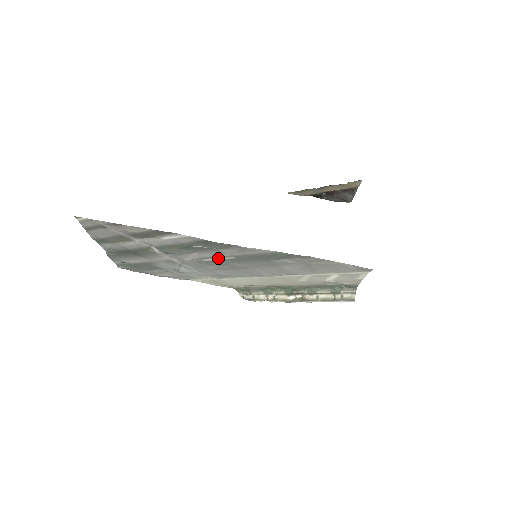
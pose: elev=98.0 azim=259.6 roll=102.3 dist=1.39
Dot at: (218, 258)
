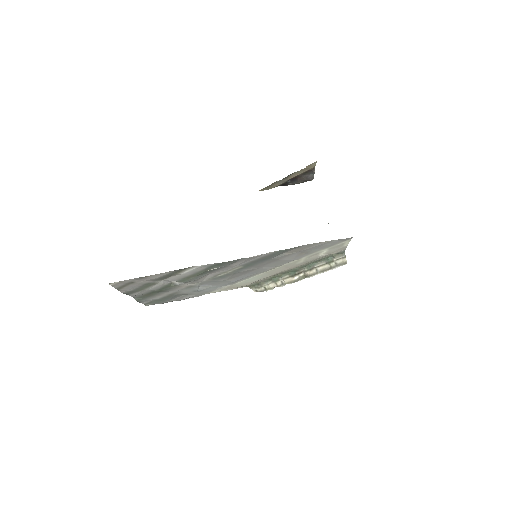
Dot at: (229, 271)
